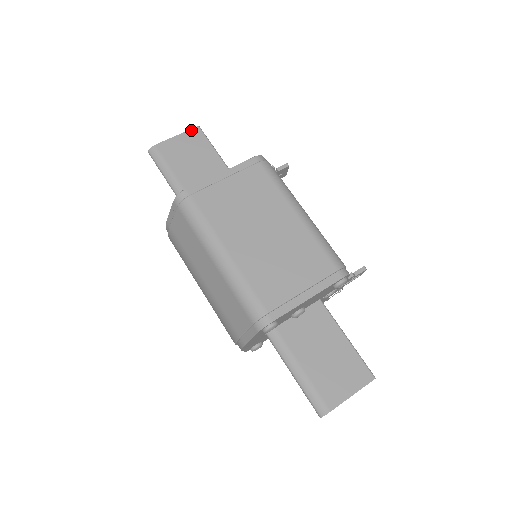
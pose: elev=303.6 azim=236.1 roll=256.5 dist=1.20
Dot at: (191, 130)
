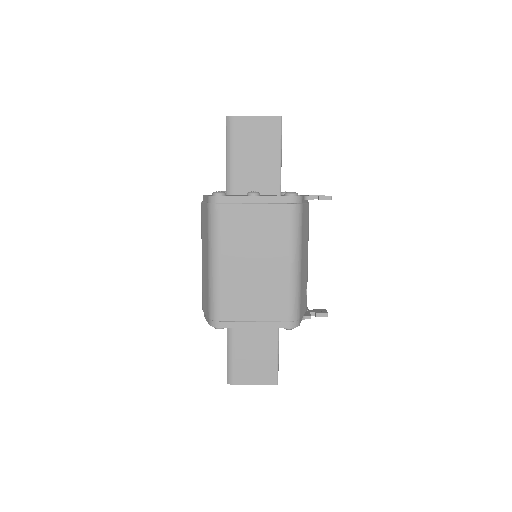
Dot at: (272, 117)
